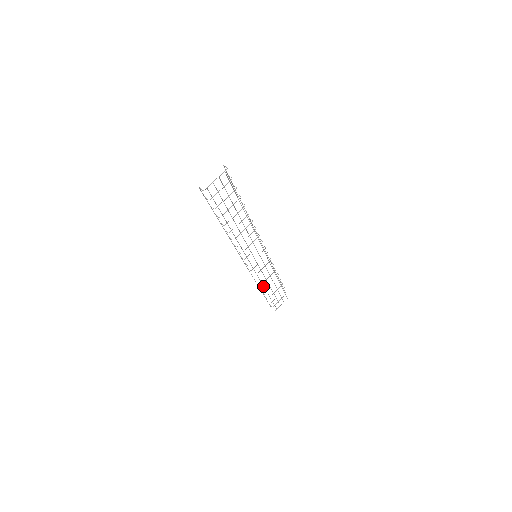
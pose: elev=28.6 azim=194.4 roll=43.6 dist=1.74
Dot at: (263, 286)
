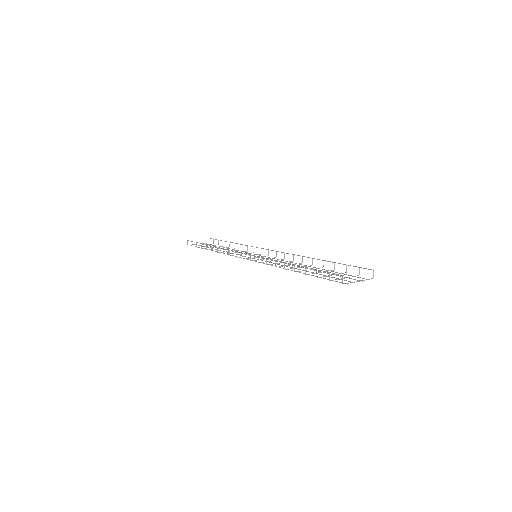
Dot at: occluded
